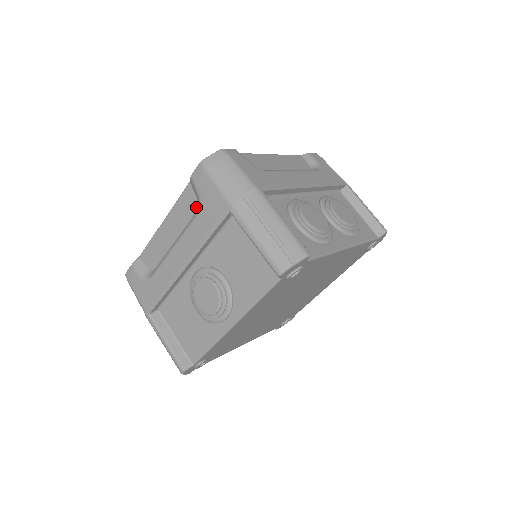
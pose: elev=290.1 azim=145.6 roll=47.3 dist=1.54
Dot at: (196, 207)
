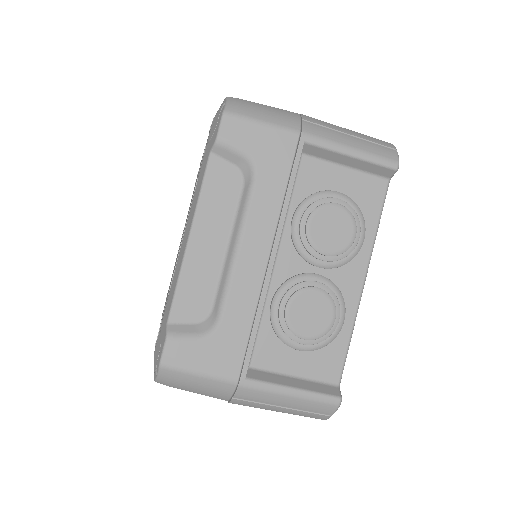
Dot at: occluded
